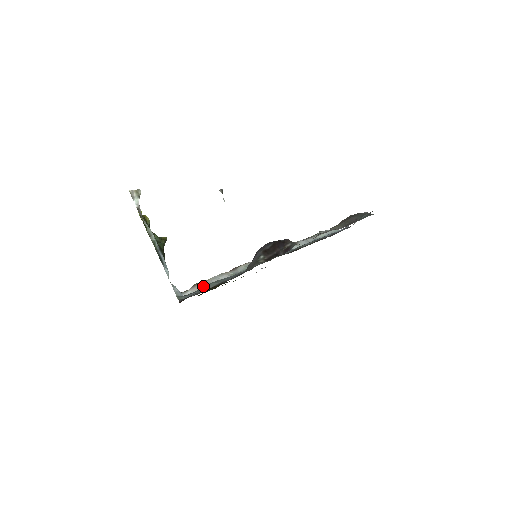
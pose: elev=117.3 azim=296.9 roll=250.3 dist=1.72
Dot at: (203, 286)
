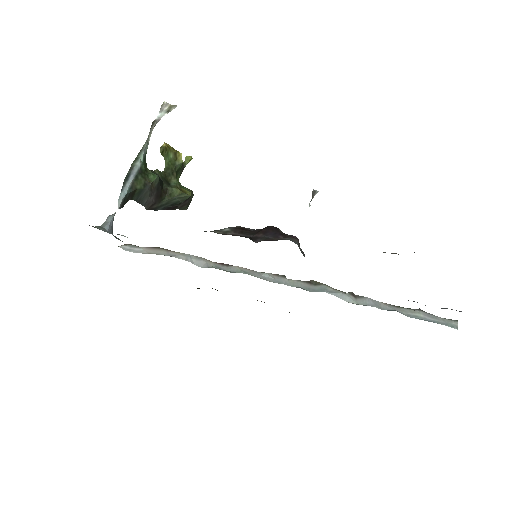
Dot at: (162, 253)
